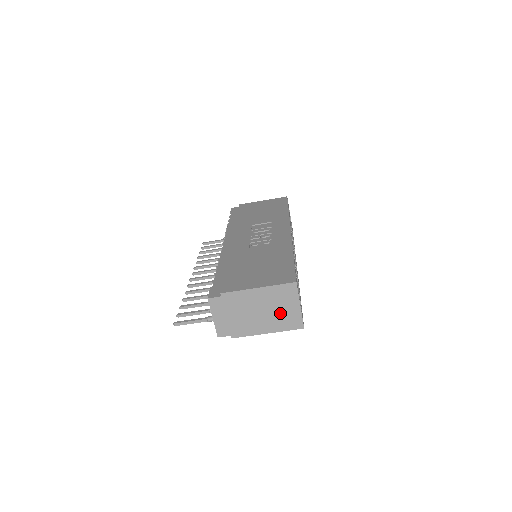
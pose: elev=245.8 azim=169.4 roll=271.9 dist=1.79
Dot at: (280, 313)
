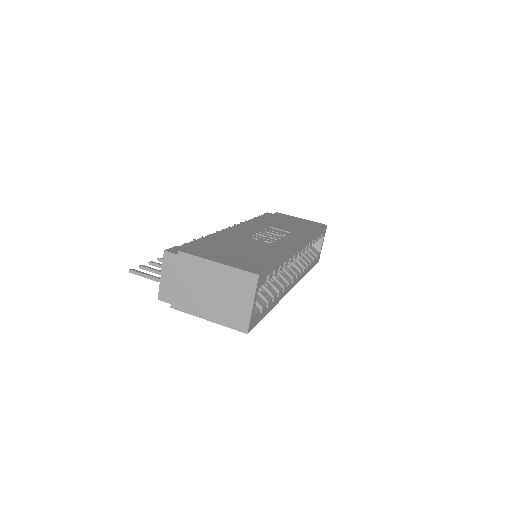
Dot at: (229, 303)
